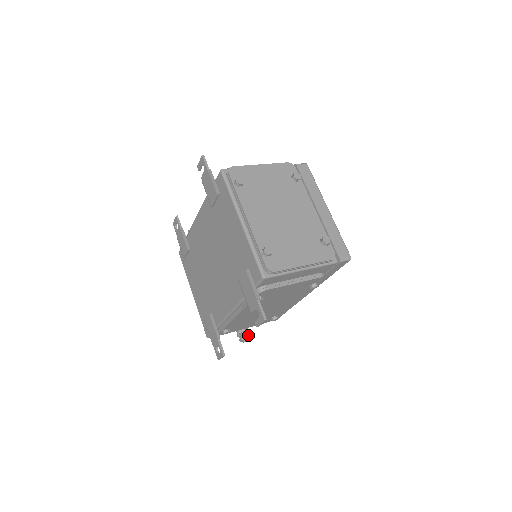
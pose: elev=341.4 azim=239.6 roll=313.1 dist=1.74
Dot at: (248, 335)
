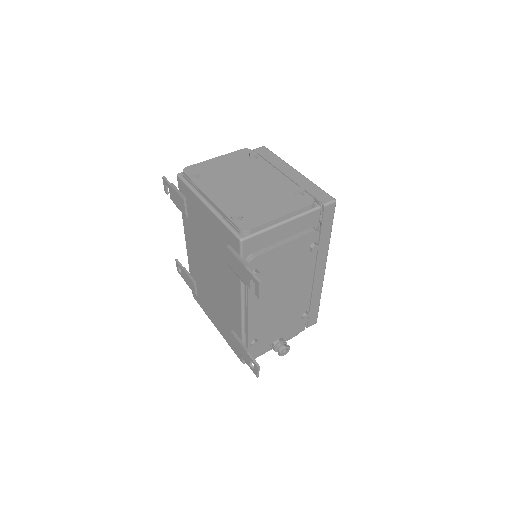
Dot at: (284, 345)
